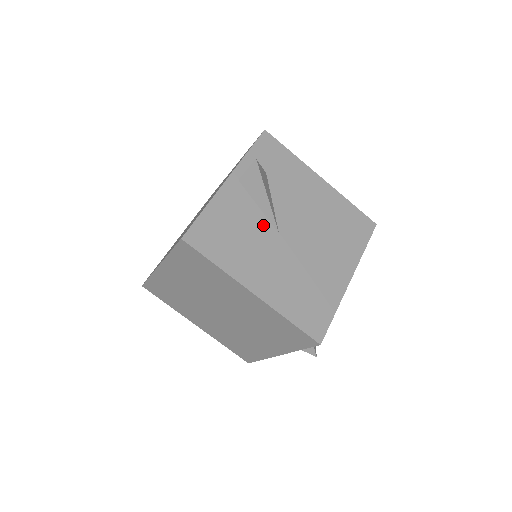
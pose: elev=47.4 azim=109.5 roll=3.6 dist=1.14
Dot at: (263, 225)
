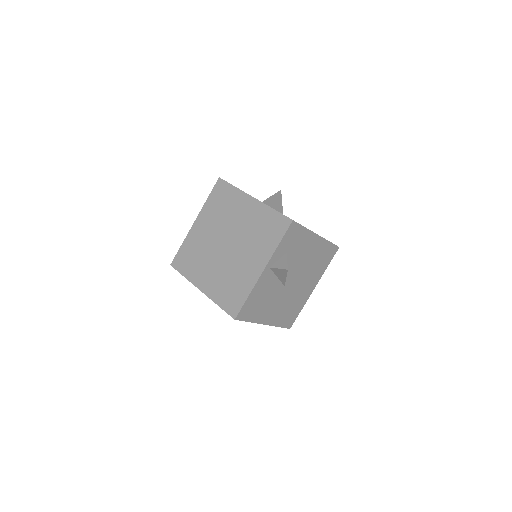
Dot at: (277, 286)
